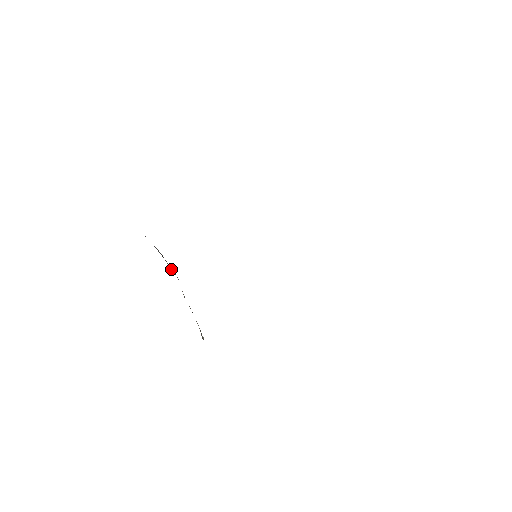
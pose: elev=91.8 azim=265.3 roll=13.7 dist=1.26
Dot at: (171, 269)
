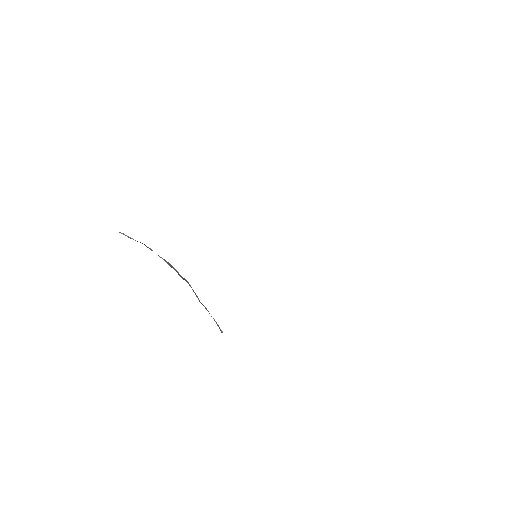
Dot at: (182, 278)
